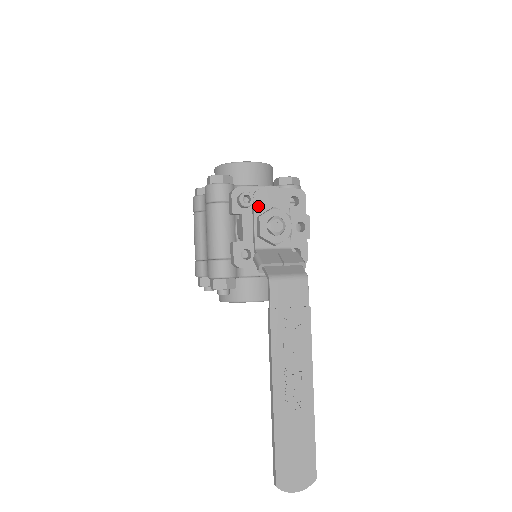
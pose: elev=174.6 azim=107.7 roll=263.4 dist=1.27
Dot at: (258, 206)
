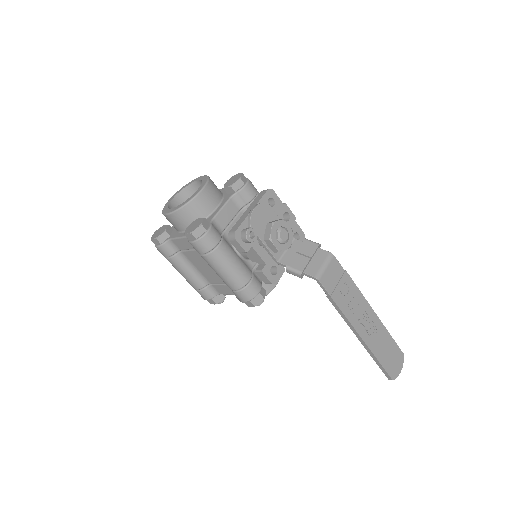
Dot at: (258, 231)
